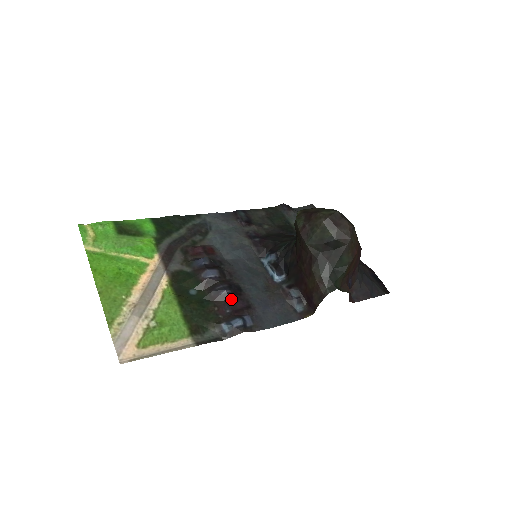
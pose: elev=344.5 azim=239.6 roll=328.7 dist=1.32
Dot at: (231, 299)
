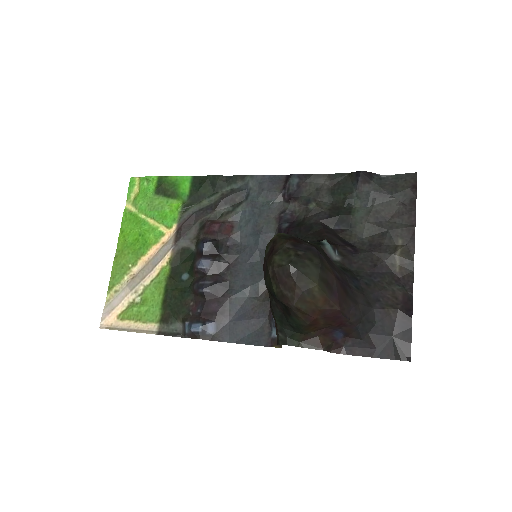
Dot at: (207, 299)
